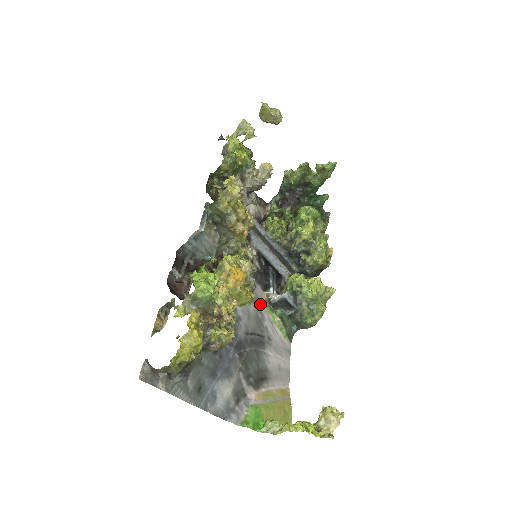
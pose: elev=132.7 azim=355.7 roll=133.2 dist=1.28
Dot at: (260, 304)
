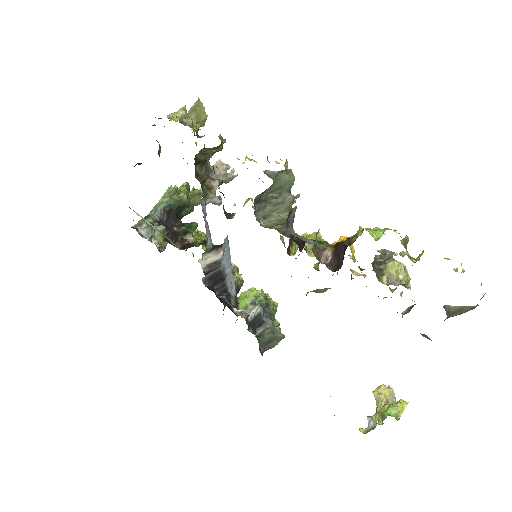
Dot at: occluded
